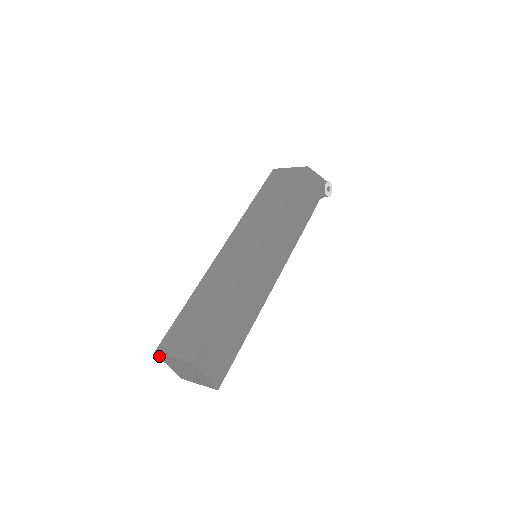
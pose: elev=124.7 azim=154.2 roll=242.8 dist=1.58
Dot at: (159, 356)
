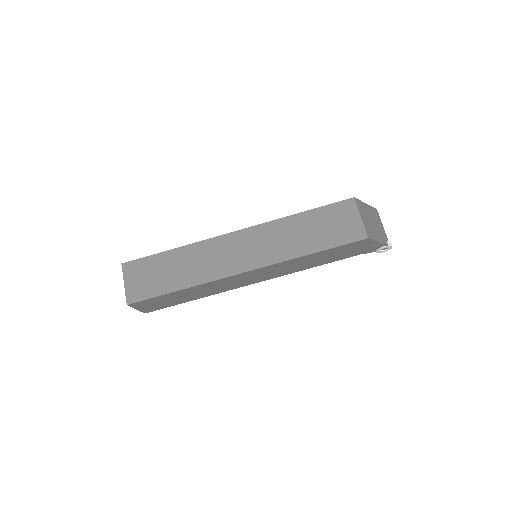
Dot at: occluded
